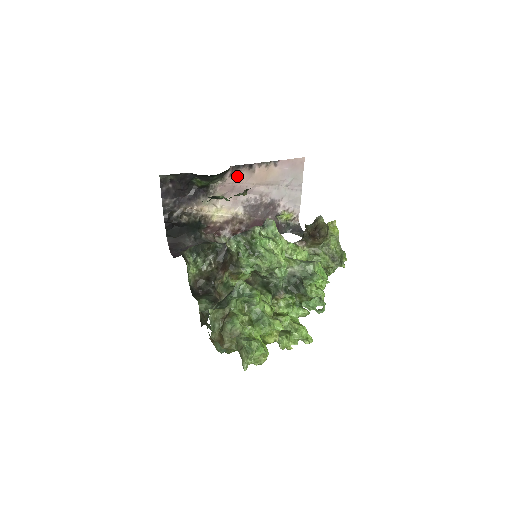
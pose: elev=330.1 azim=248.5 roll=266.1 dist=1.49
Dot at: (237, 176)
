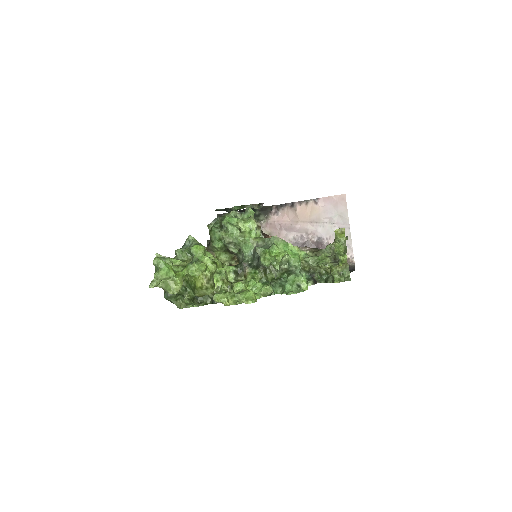
Dot at: (282, 215)
